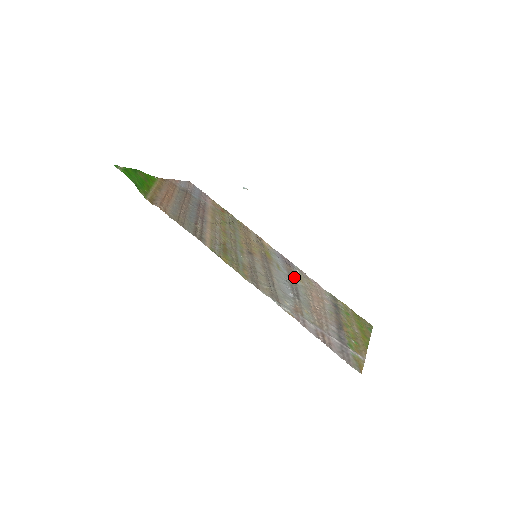
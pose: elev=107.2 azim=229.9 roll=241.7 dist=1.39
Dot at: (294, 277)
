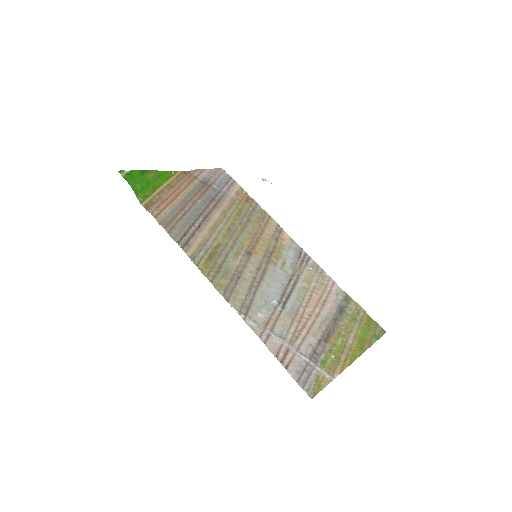
Dot at: (298, 277)
